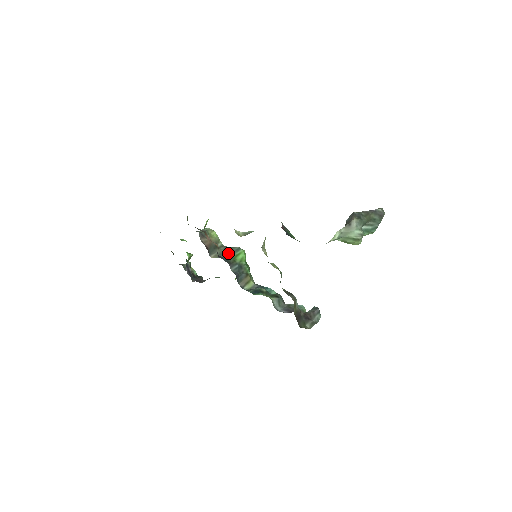
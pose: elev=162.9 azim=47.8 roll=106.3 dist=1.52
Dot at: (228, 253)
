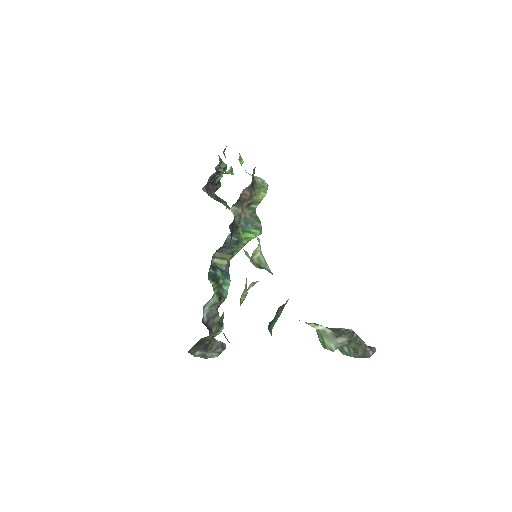
Dot at: (247, 221)
